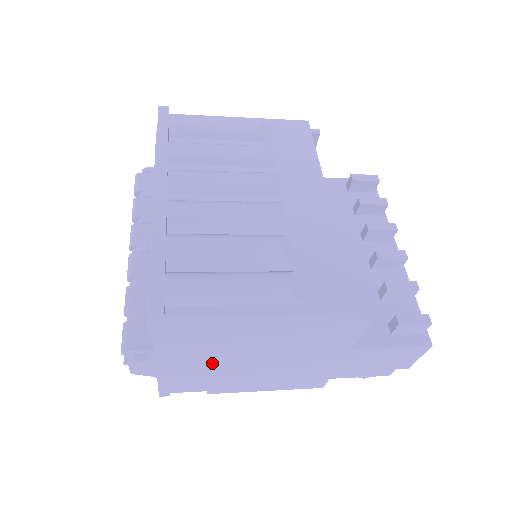
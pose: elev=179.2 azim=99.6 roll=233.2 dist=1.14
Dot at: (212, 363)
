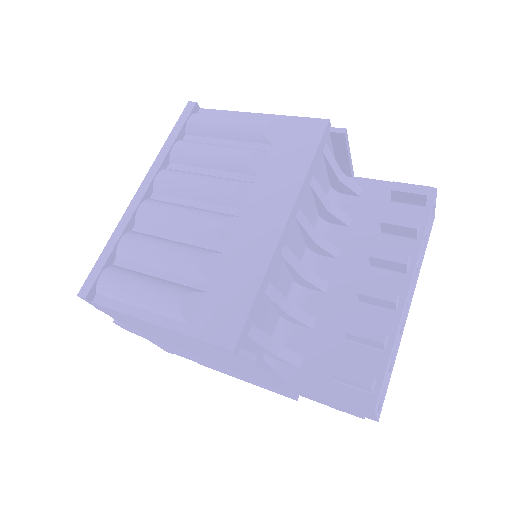
Dot at: (170, 344)
